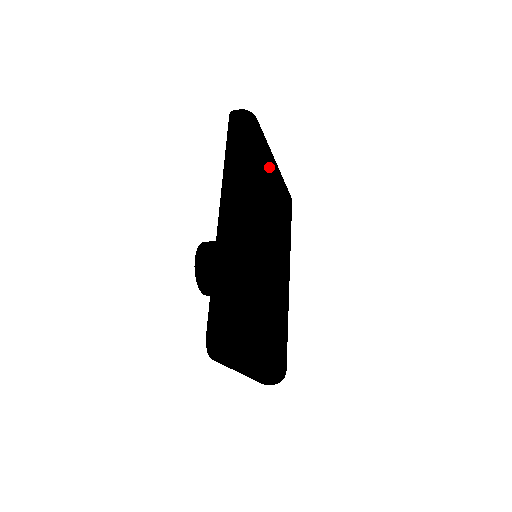
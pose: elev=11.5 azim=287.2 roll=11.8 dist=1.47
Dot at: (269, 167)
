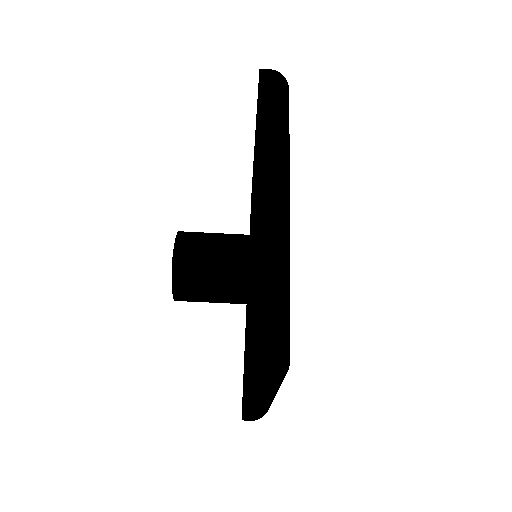
Dot at: occluded
